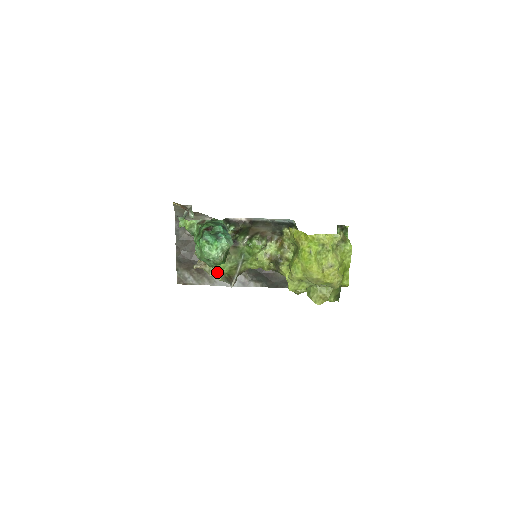
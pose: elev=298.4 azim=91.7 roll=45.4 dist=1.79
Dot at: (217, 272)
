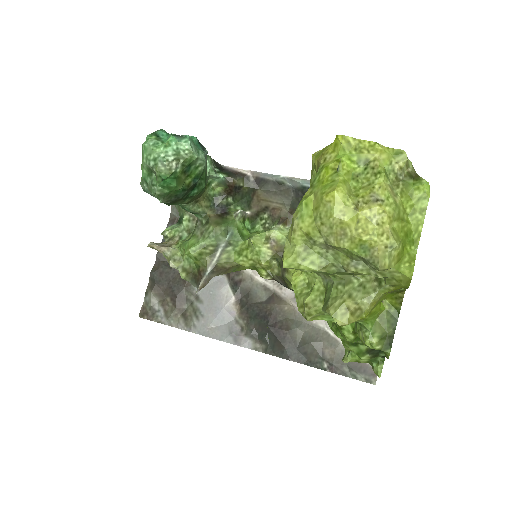
Dot at: (183, 264)
